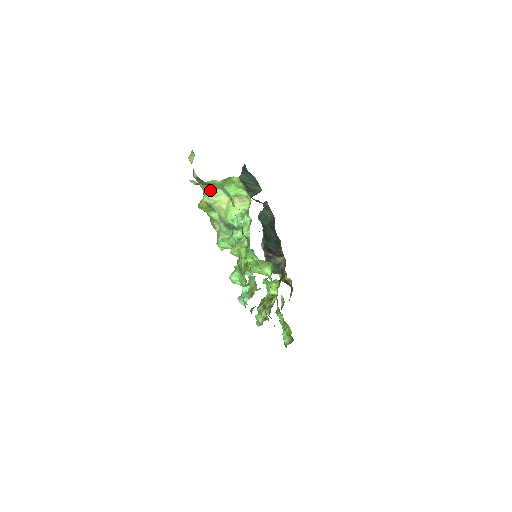
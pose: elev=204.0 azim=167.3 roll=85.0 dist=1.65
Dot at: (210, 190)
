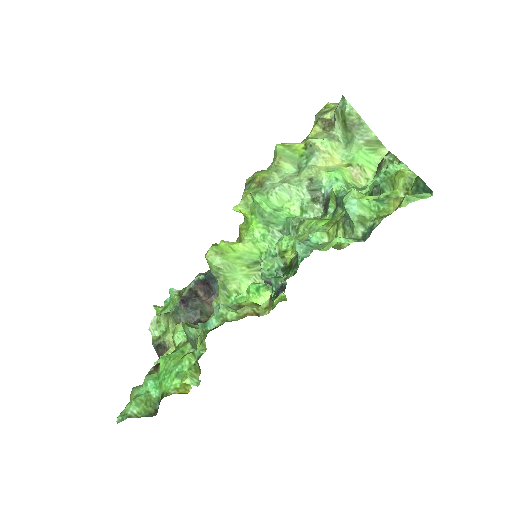
Dot at: (333, 139)
